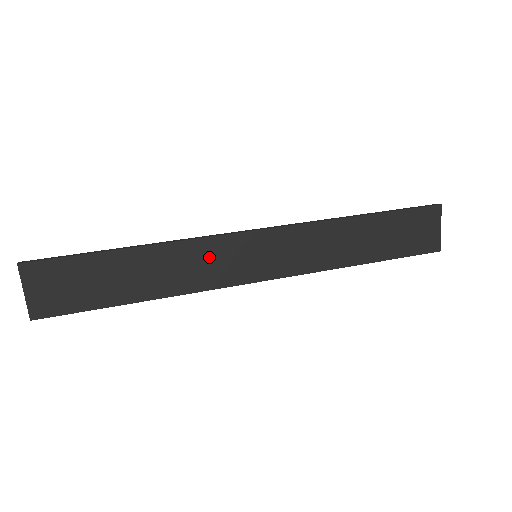
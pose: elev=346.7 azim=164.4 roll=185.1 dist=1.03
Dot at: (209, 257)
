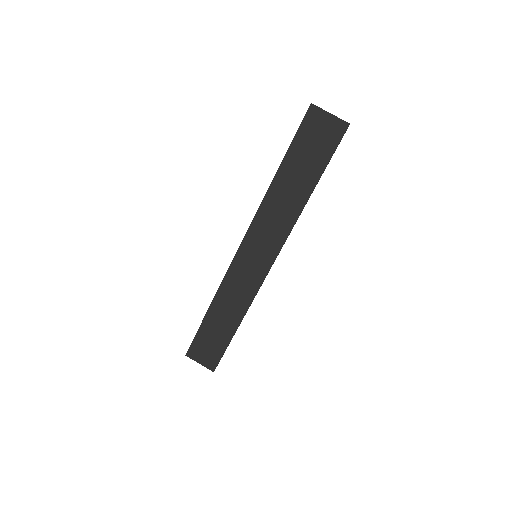
Dot at: (238, 281)
